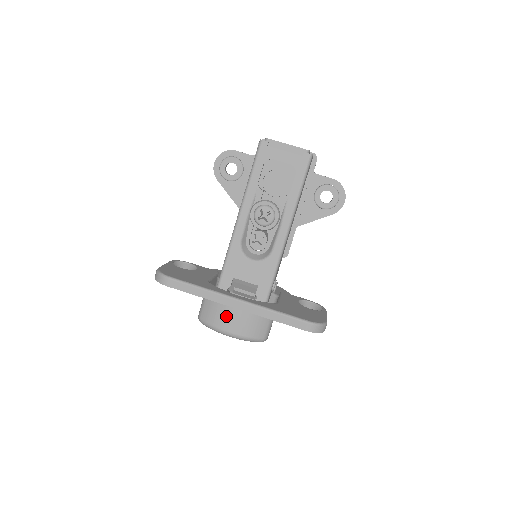
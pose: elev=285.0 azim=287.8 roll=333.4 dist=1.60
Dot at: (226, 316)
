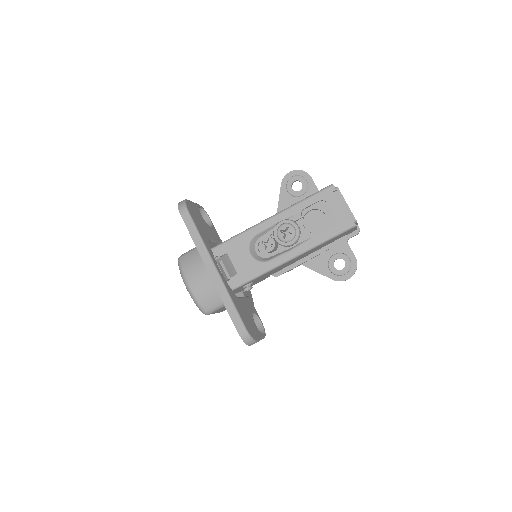
Dot at: (197, 272)
